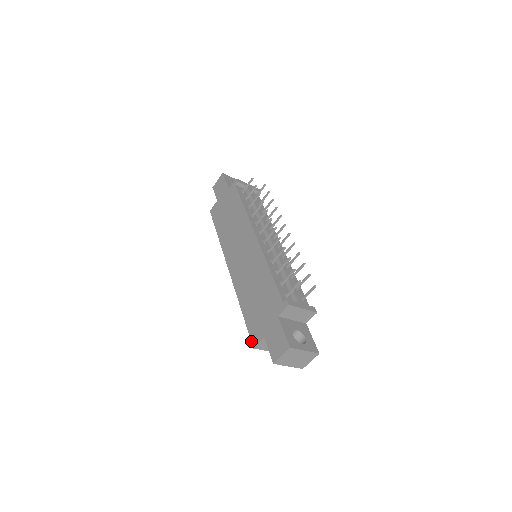
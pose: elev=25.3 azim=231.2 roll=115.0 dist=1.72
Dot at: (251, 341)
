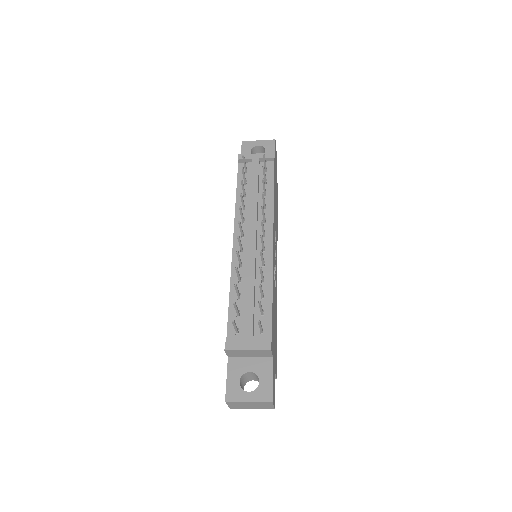
Dot at: occluded
